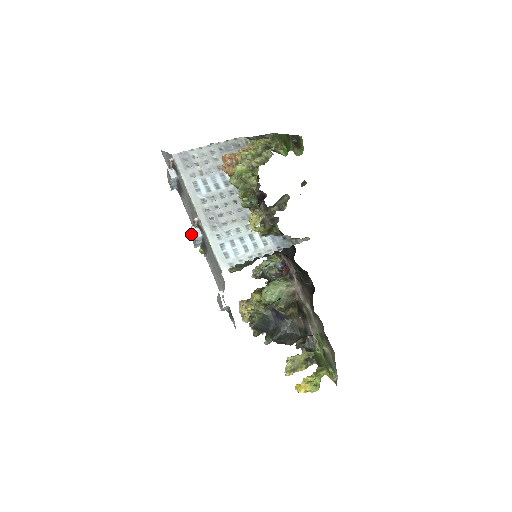
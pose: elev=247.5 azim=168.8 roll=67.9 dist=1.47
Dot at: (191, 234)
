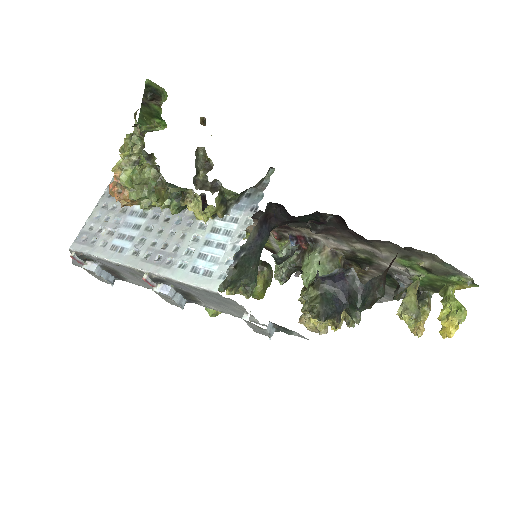
Dot at: occluded
